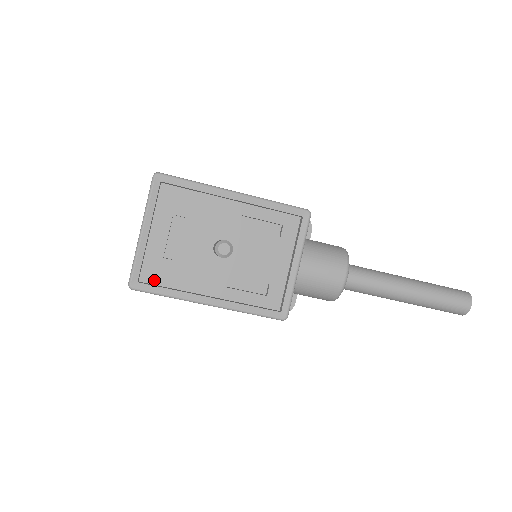
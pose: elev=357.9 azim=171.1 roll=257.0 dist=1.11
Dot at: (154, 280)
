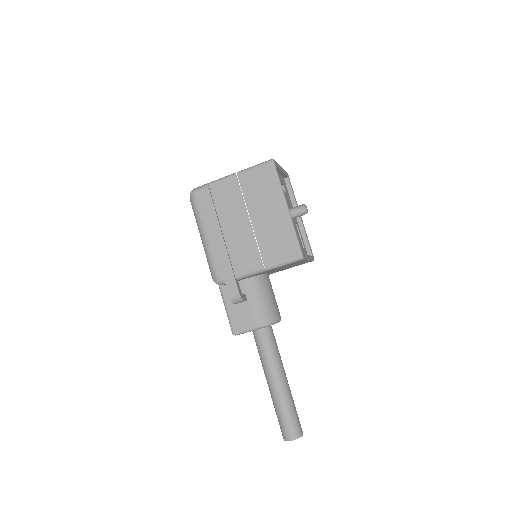
Dot at: occluded
